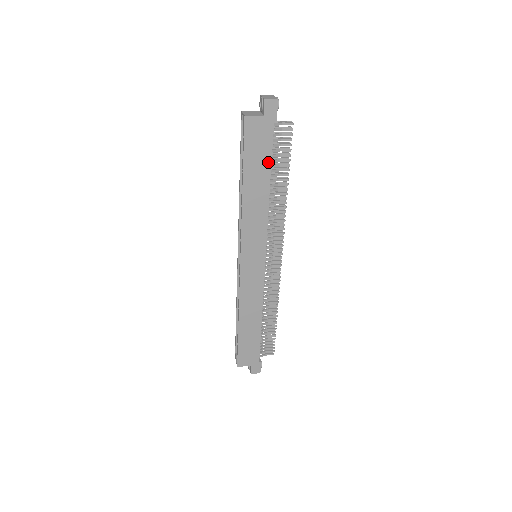
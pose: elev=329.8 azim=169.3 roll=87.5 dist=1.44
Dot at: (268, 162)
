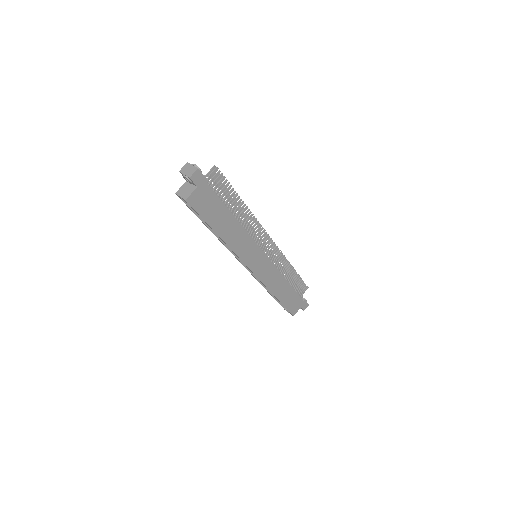
Dot at: (222, 207)
